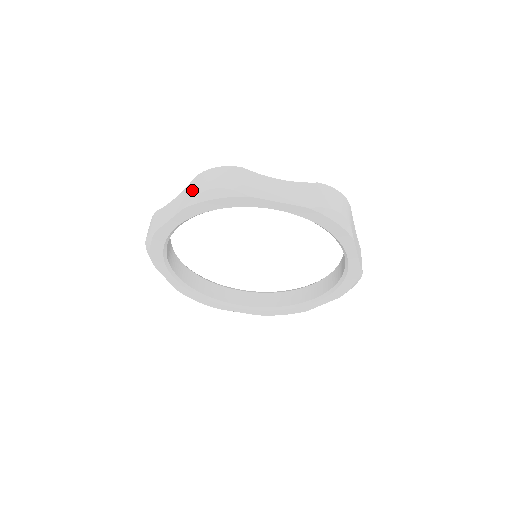
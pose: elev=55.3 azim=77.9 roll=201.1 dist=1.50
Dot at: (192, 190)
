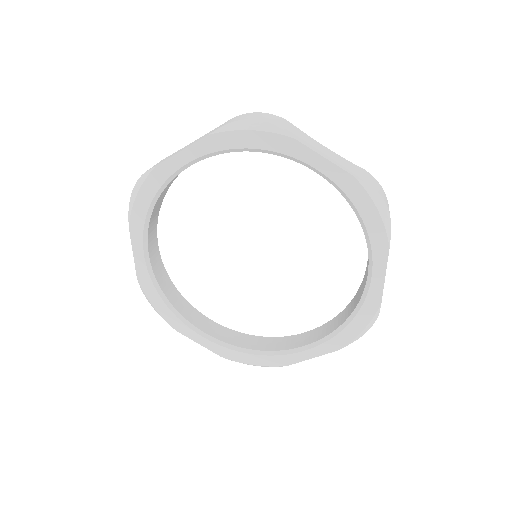
Dot at: (224, 124)
